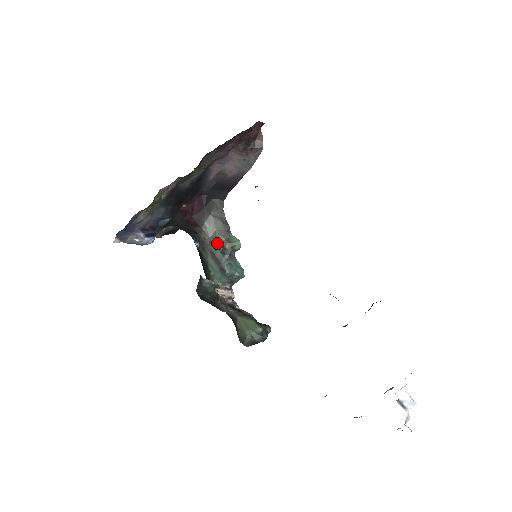
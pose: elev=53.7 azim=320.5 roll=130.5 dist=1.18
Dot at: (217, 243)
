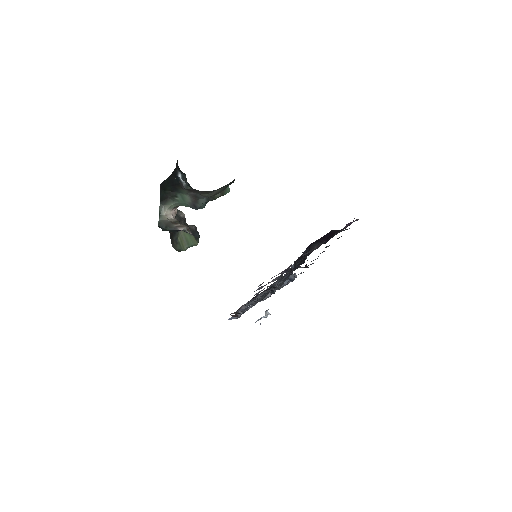
Dot at: (211, 196)
